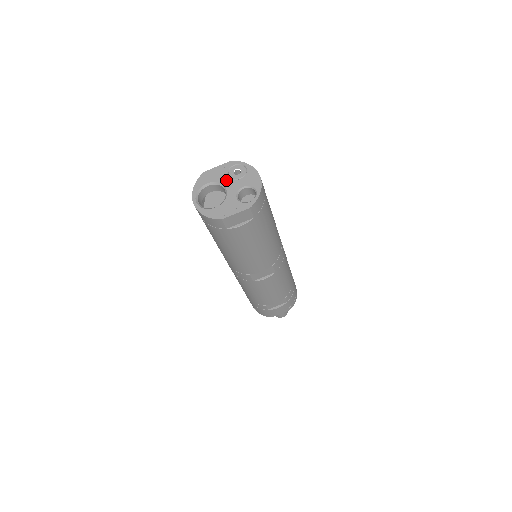
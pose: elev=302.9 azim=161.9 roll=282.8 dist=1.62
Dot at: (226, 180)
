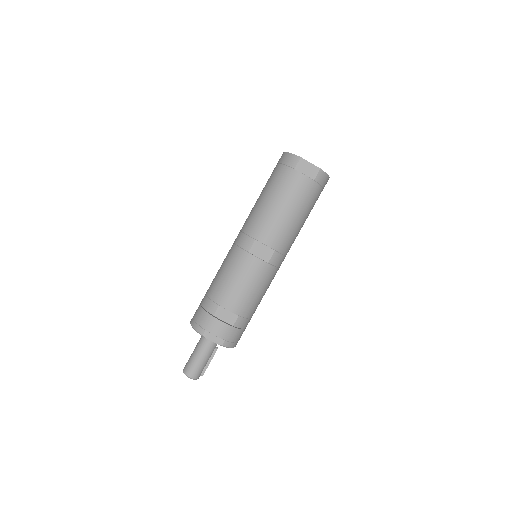
Dot at: occluded
